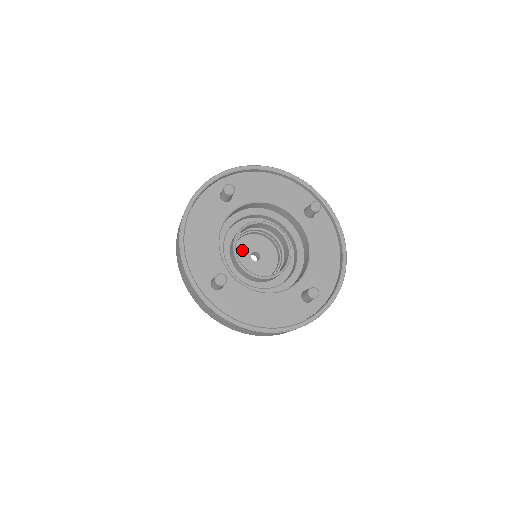
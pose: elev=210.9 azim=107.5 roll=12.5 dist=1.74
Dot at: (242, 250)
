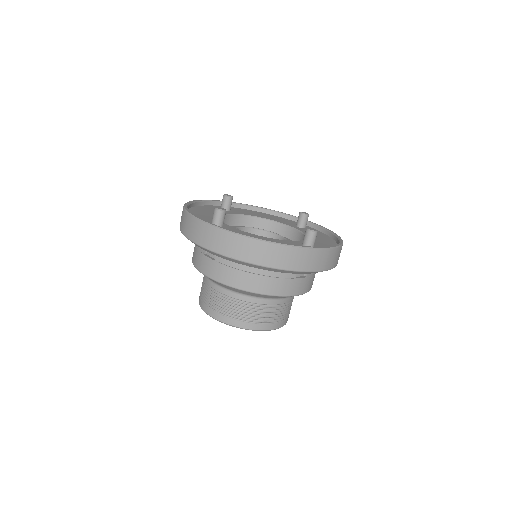
Dot at: occluded
